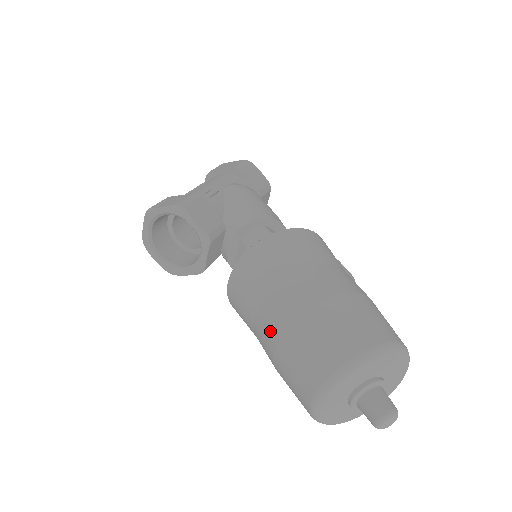
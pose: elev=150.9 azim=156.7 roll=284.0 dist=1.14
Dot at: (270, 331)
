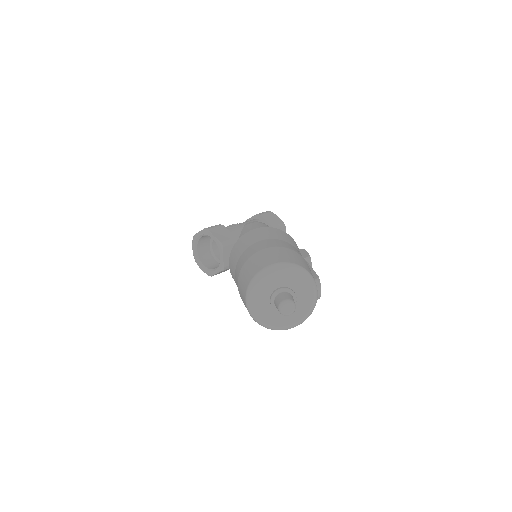
Dot at: (237, 277)
